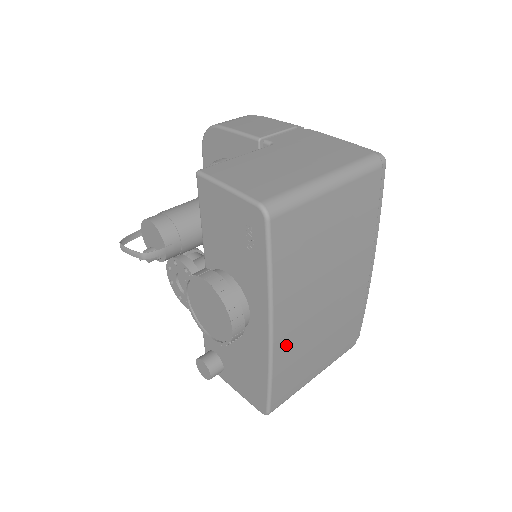
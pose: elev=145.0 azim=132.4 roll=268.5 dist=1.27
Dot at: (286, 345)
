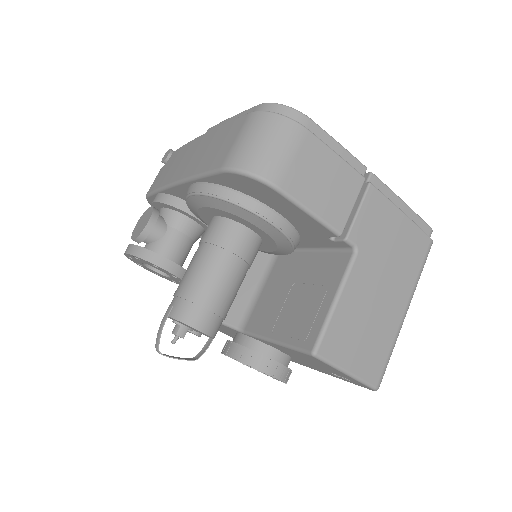
Dot at: occluded
